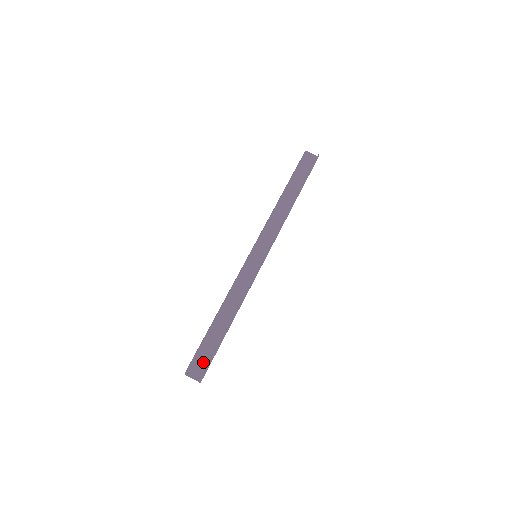
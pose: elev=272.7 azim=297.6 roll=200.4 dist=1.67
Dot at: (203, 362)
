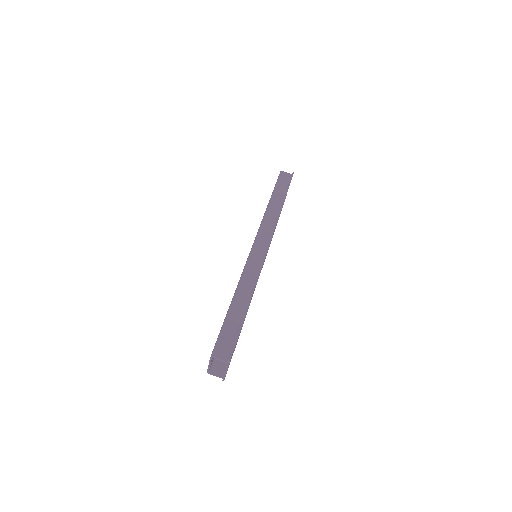
Dot at: (227, 346)
